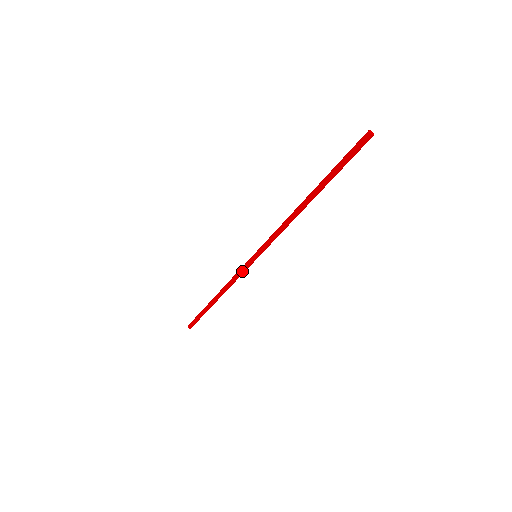
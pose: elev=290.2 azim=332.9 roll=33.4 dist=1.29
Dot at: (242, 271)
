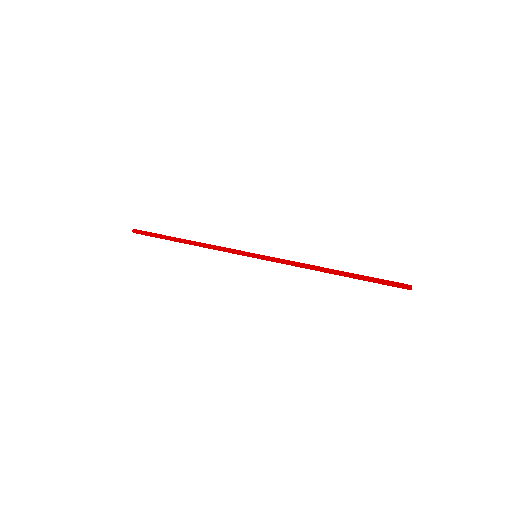
Dot at: (234, 253)
